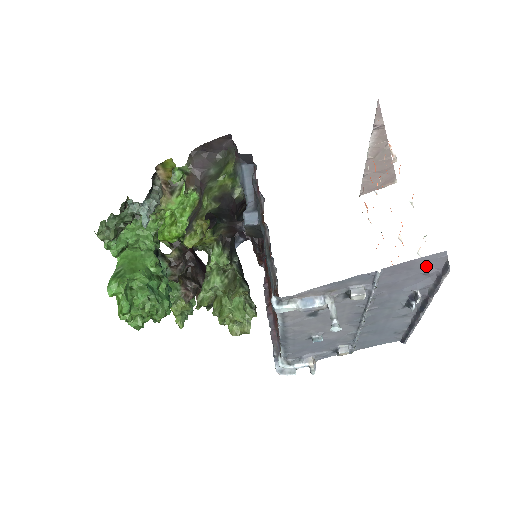
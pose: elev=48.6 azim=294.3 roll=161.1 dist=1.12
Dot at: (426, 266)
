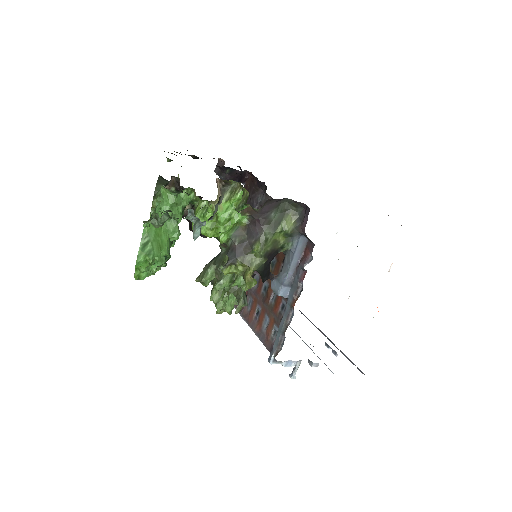
Dot at: occluded
